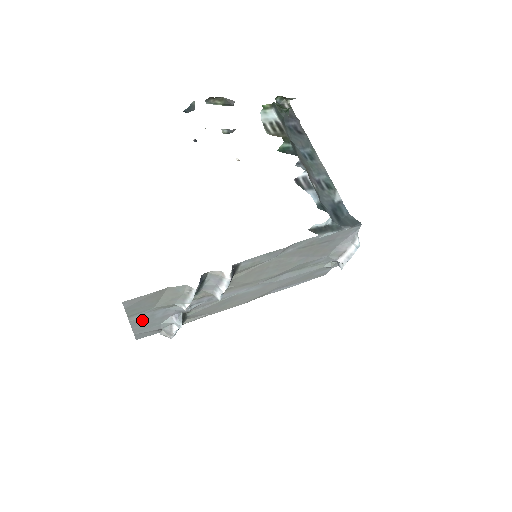
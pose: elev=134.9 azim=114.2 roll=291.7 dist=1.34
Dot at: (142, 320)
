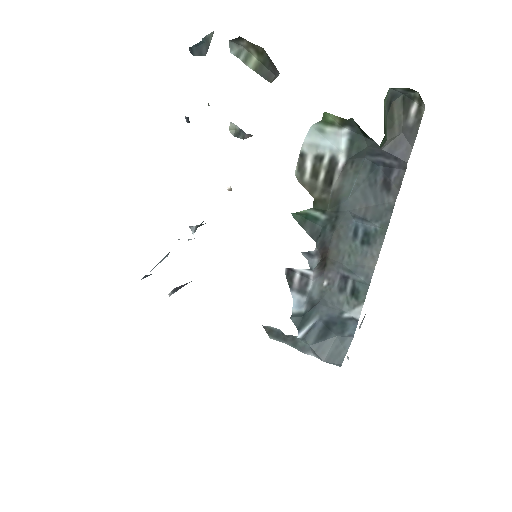
Dot at: occluded
